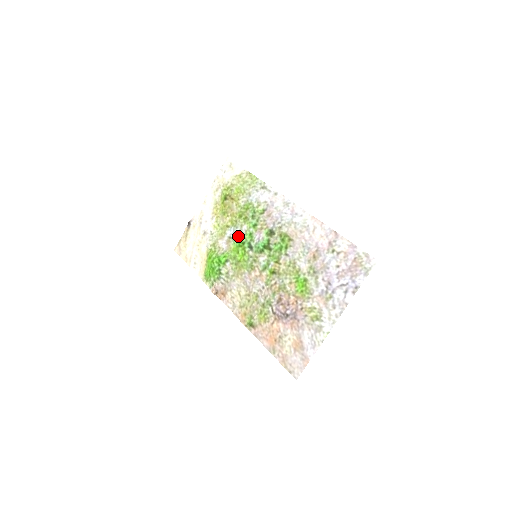
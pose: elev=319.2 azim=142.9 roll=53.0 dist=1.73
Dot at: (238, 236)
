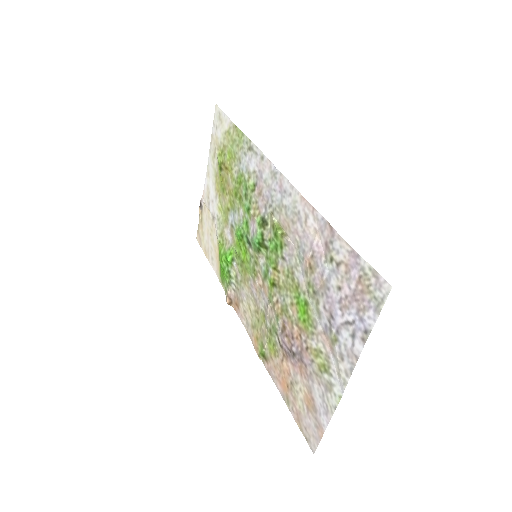
Dot at: (237, 225)
